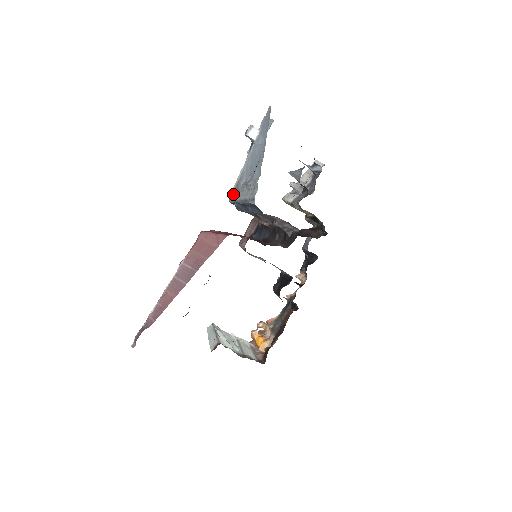
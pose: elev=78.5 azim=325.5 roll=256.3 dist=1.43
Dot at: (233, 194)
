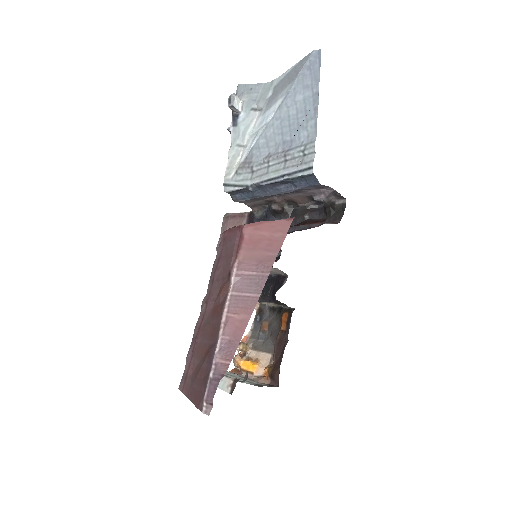
Dot at: (236, 179)
